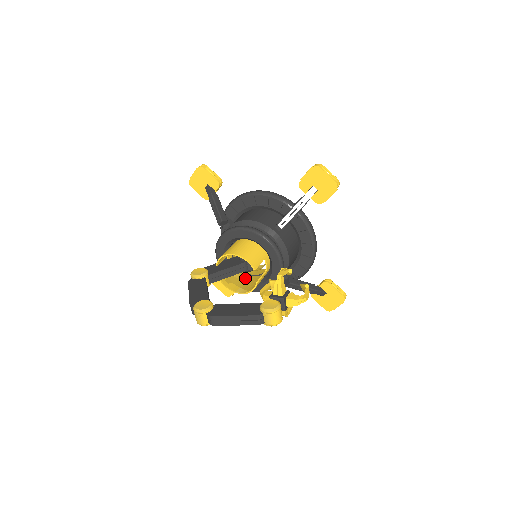
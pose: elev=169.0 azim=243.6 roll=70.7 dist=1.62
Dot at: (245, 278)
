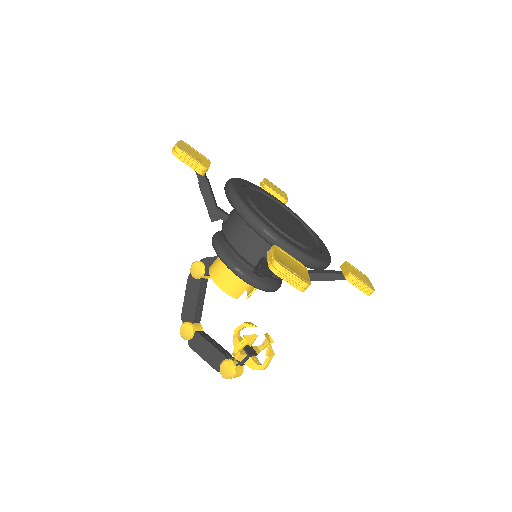
Dot at: occluded
